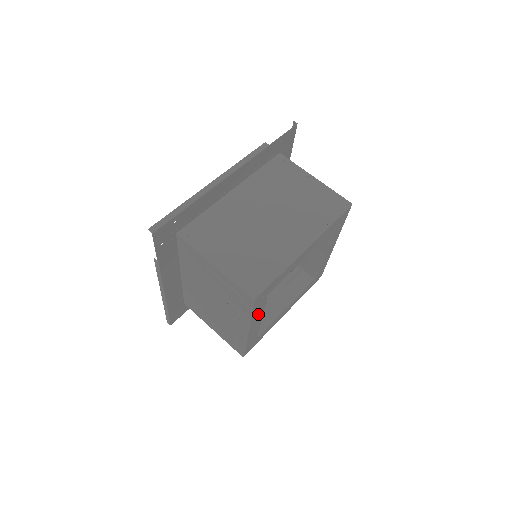
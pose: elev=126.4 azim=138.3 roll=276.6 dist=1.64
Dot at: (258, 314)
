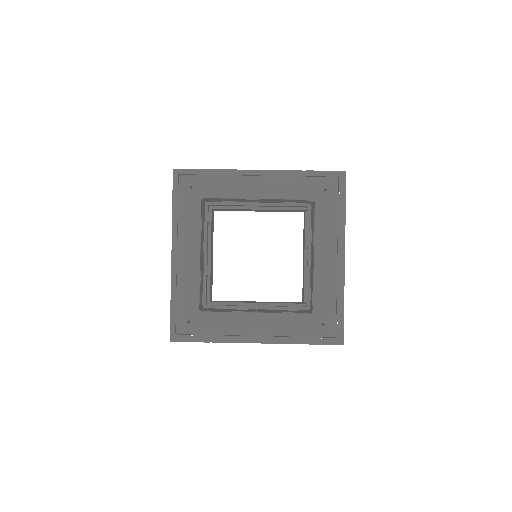
Dot at: (191, 229)
